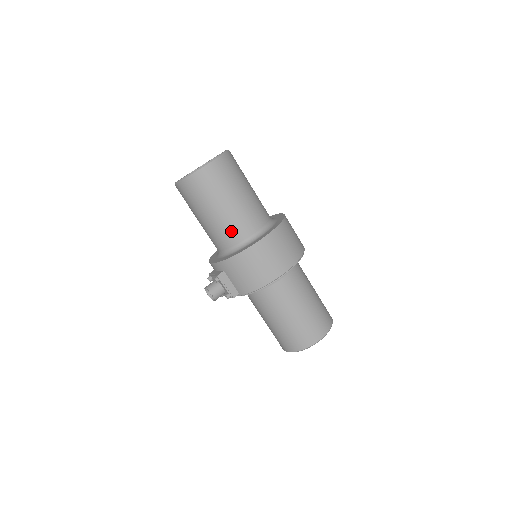
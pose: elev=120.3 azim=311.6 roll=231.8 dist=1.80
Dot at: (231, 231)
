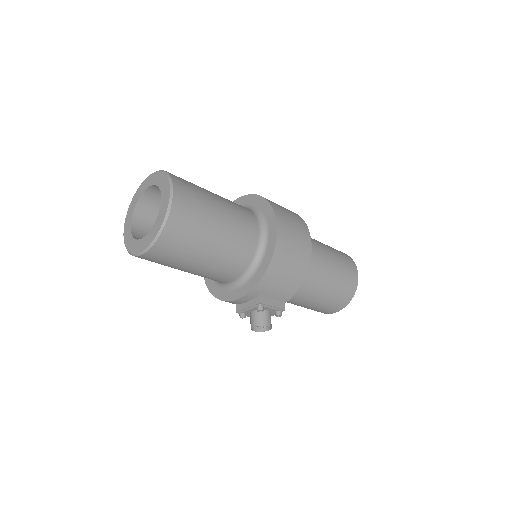
Dot at: (240, 250)
